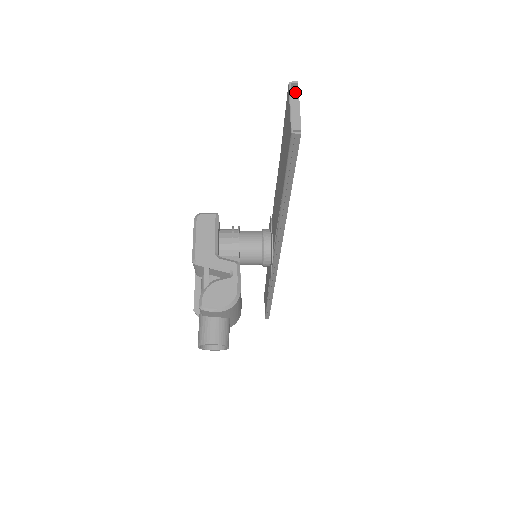
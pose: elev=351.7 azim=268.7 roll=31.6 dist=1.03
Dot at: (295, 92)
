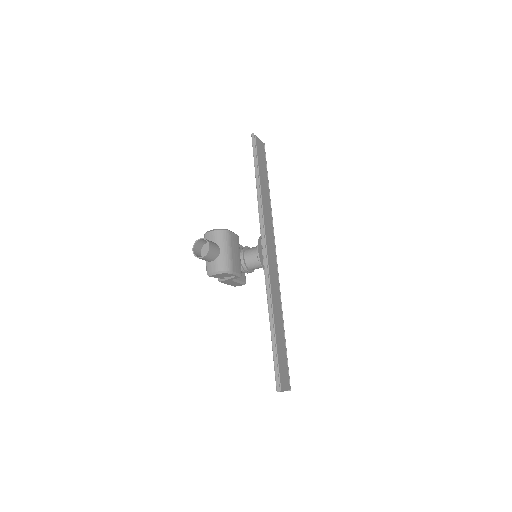
Dot at: (262, 142)
